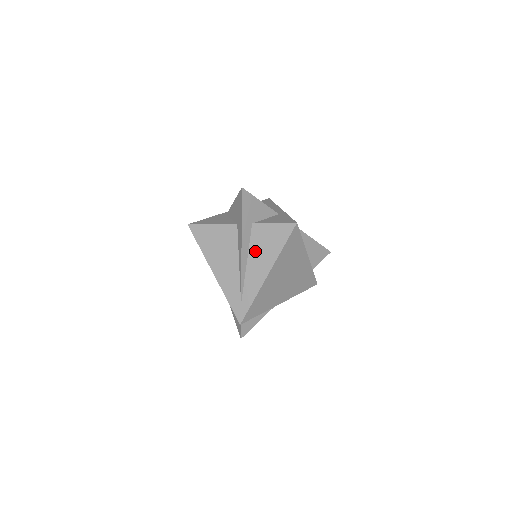
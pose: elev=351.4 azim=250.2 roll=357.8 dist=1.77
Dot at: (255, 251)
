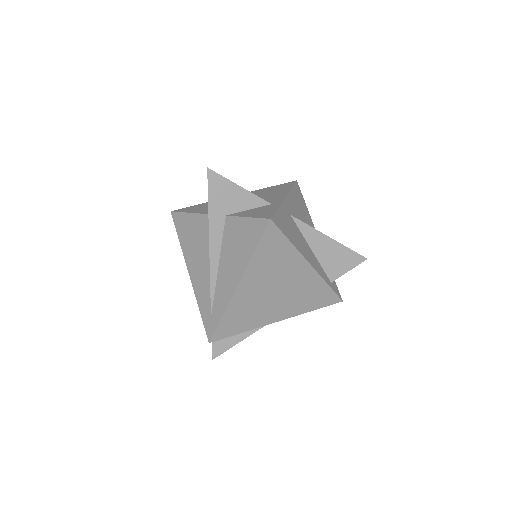
Dot at: (227, 252)
